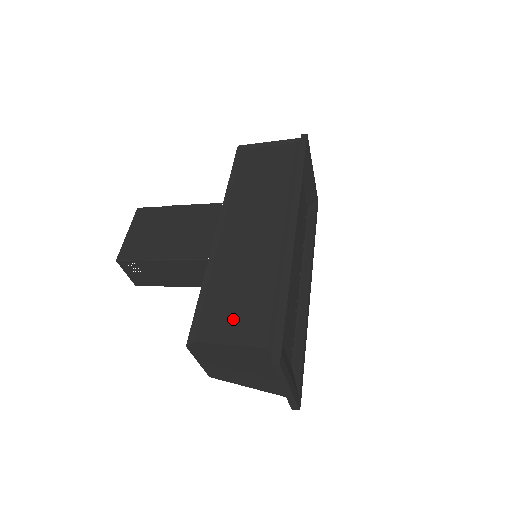
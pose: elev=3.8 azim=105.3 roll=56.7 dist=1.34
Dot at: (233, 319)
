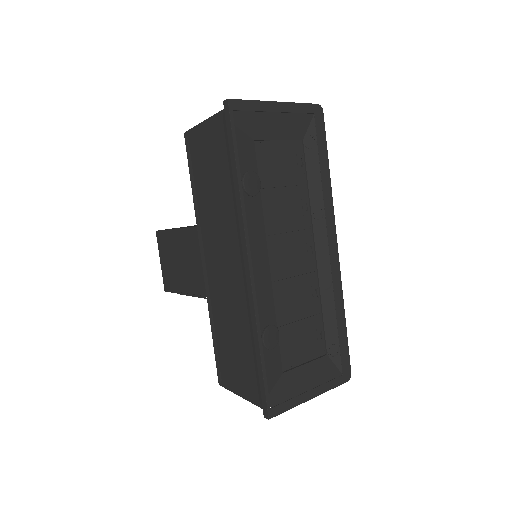
Dot at: (235, 367)
